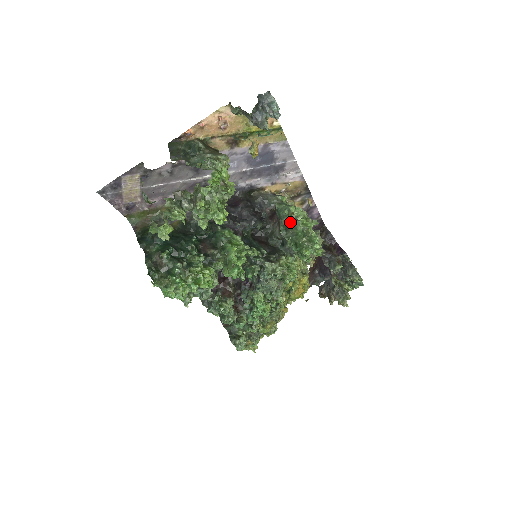
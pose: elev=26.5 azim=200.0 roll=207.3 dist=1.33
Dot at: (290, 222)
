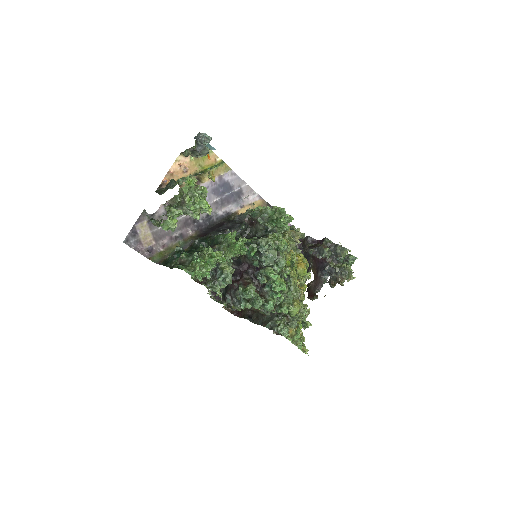
Dot at: (262, 213)
